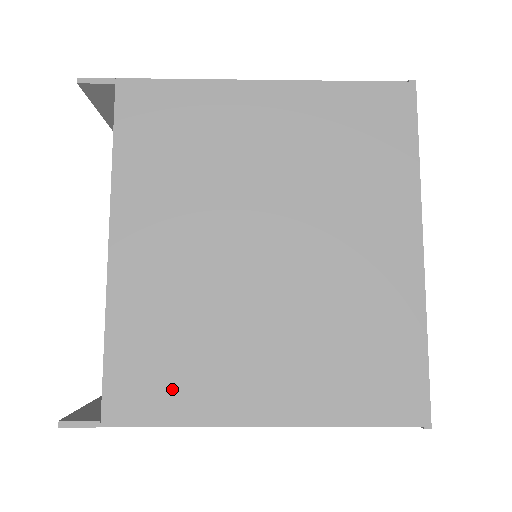
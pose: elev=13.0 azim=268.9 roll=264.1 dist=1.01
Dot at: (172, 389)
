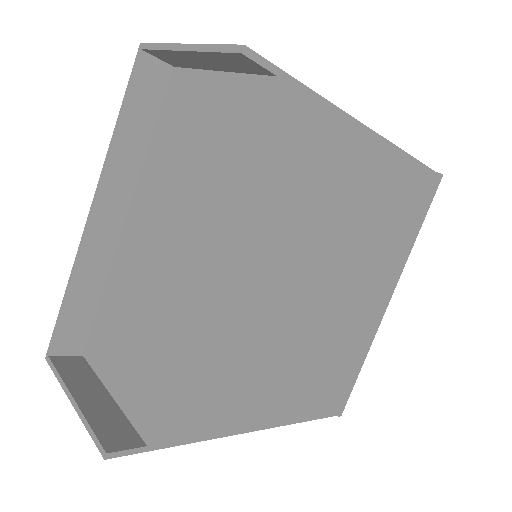
Dot at: (214, 411)
